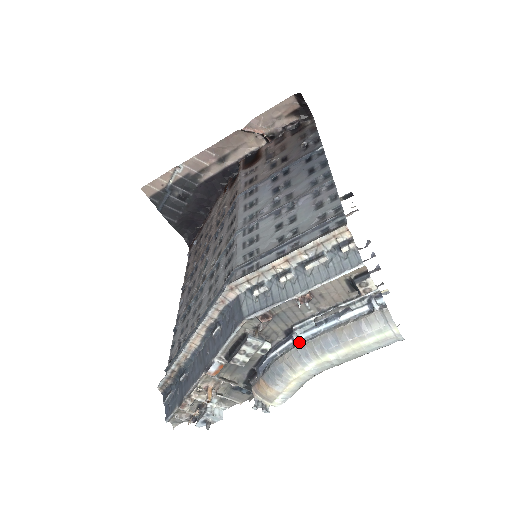
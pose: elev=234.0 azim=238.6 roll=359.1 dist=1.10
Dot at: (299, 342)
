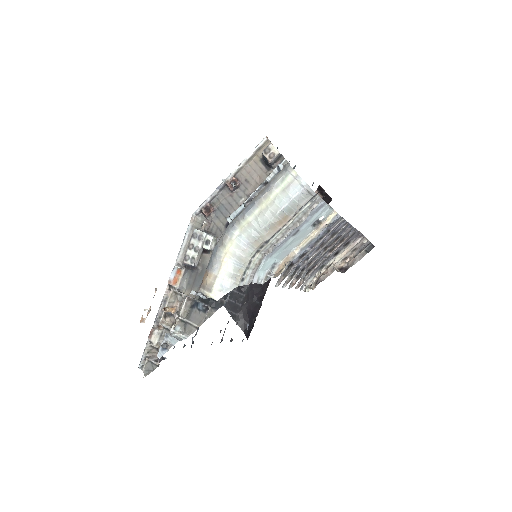
Dot at: (230, 221)
